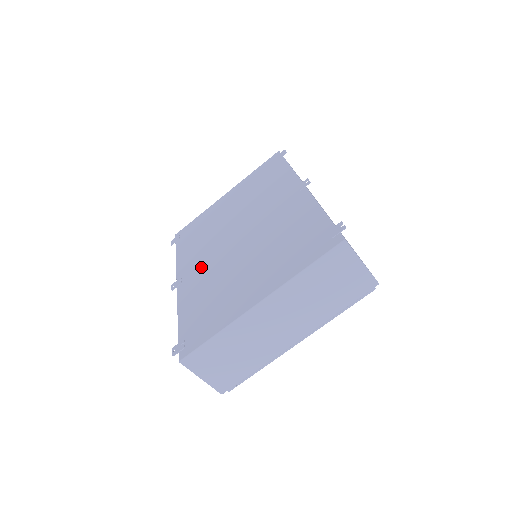
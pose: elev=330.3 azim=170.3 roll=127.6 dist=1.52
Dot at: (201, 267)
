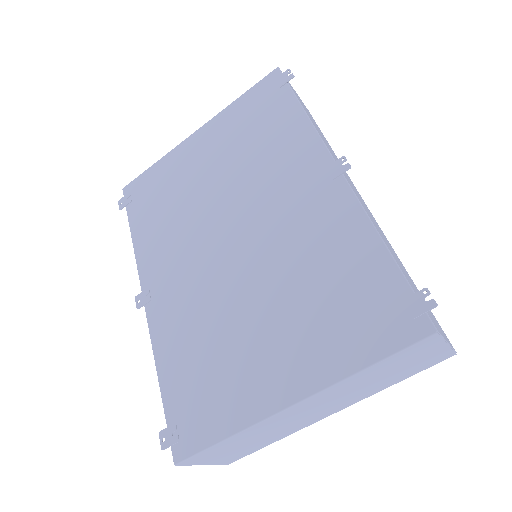
Dot at: (179, 280)
